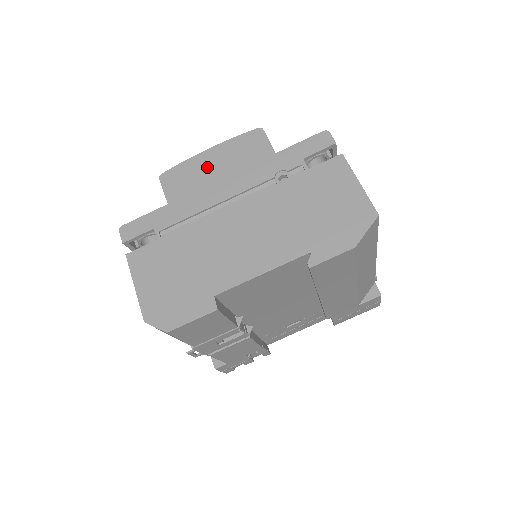
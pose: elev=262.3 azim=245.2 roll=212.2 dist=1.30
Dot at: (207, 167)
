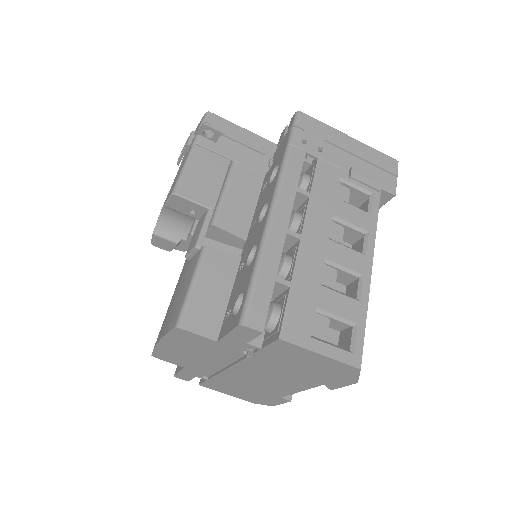
Dot at: (177, 351)
